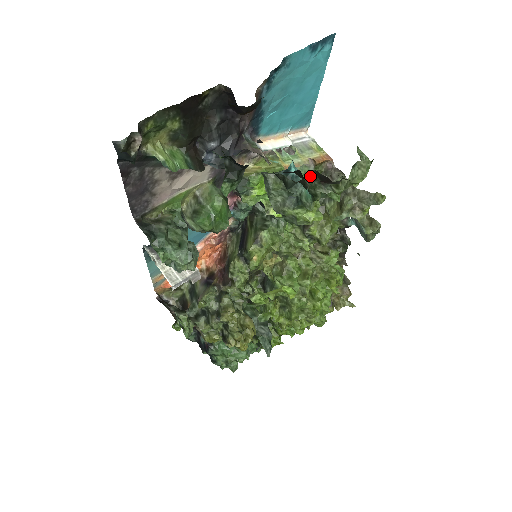
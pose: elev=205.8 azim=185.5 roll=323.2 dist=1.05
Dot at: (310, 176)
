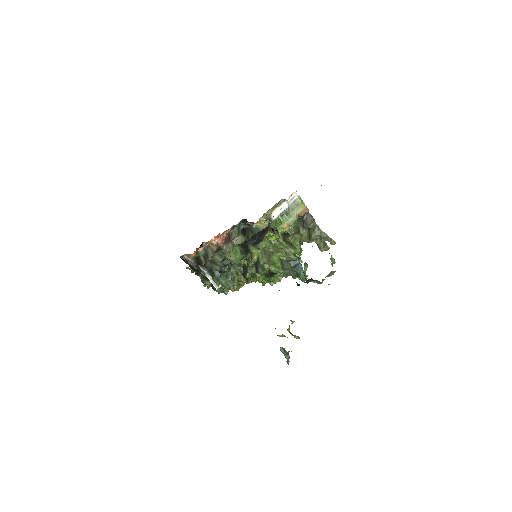
Dot at: (309, 279)
